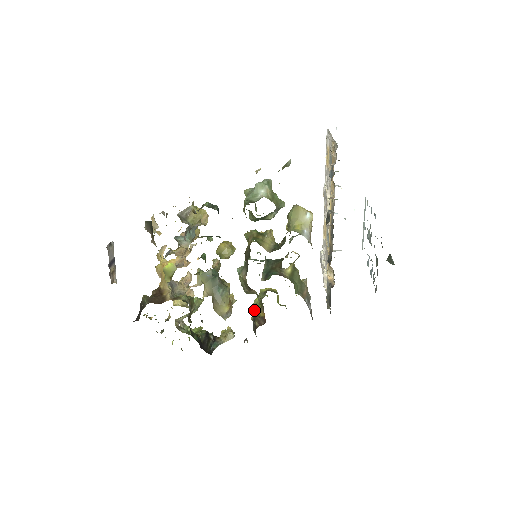
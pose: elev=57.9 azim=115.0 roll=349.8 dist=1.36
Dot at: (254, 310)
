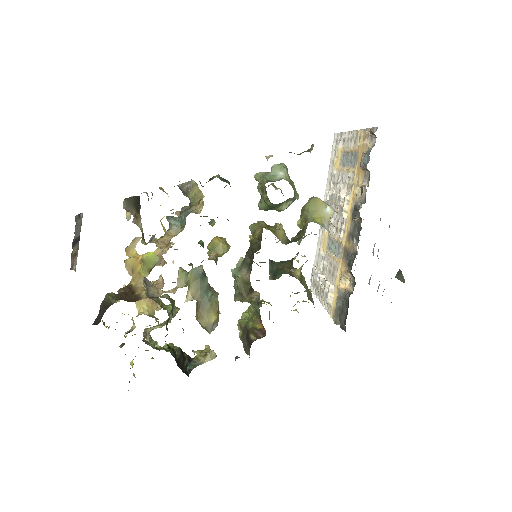
Dot at: (244, 324)
